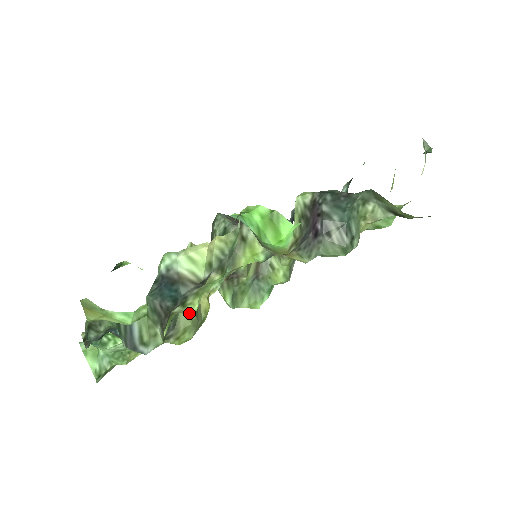
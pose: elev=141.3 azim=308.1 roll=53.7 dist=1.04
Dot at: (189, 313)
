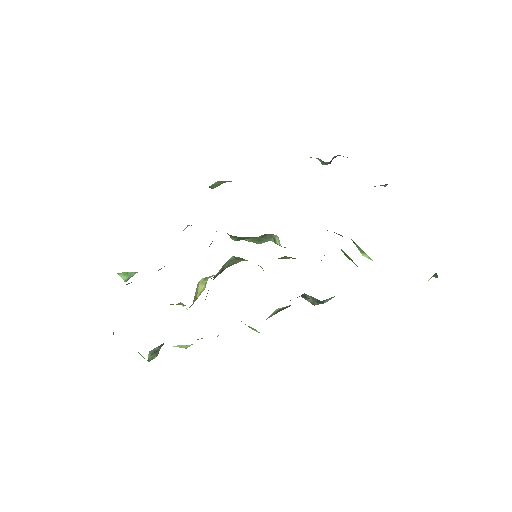
Dot at: occluded
